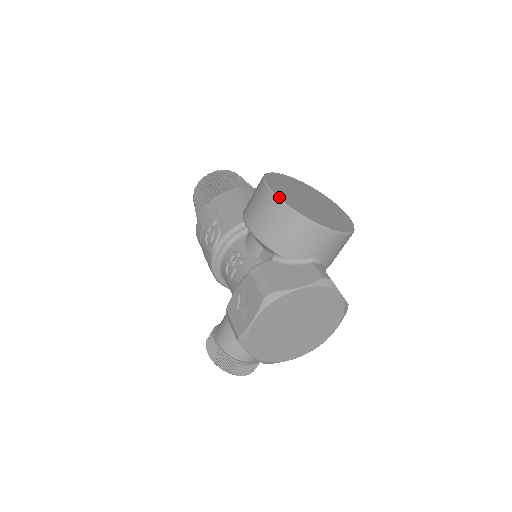
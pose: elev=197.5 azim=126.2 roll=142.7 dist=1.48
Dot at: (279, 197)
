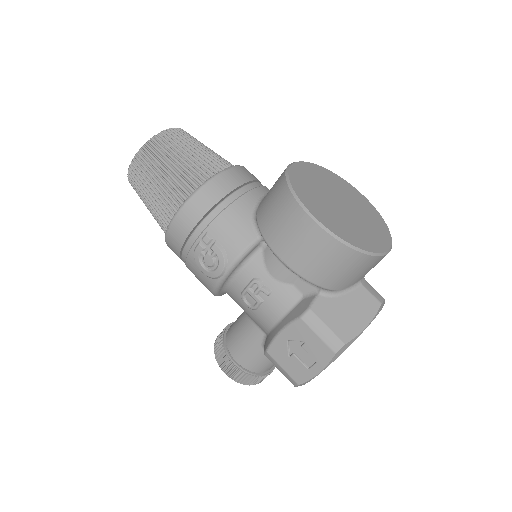
Dot at: (335, 234)
